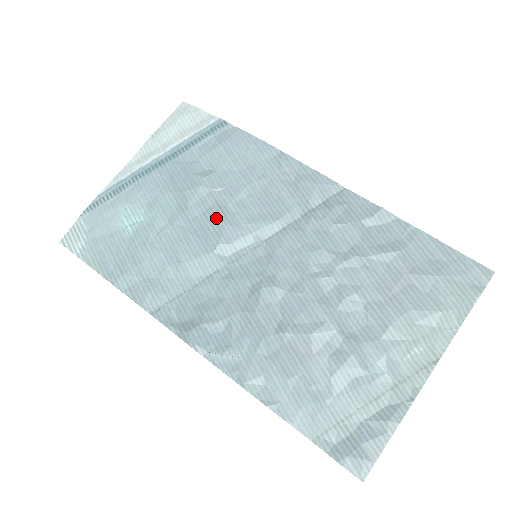
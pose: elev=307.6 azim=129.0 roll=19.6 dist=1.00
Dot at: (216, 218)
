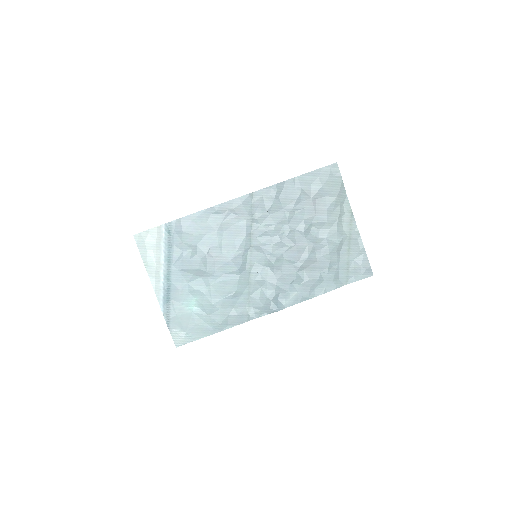
Dot at: (223, 262)
